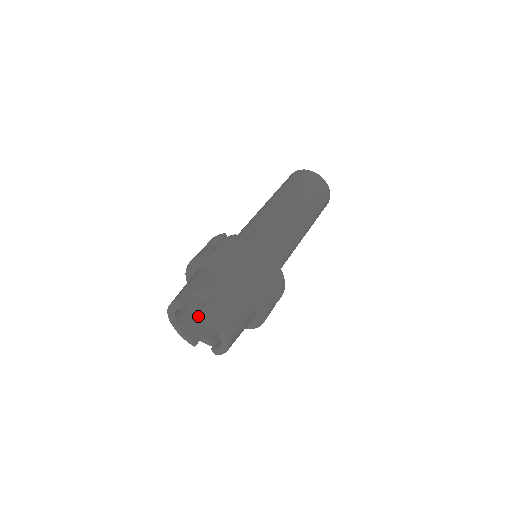
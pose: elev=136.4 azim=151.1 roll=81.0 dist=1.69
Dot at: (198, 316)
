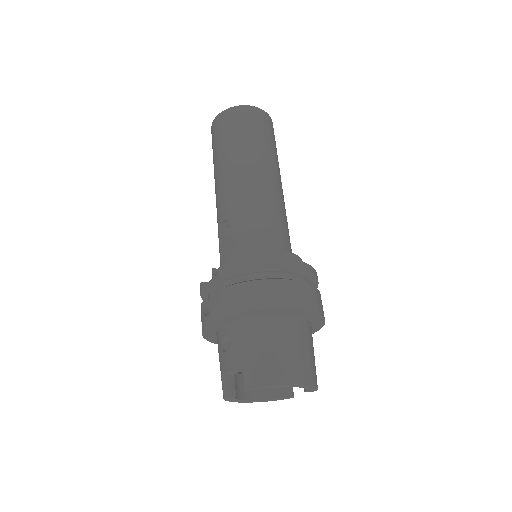
Dot at: occluded
